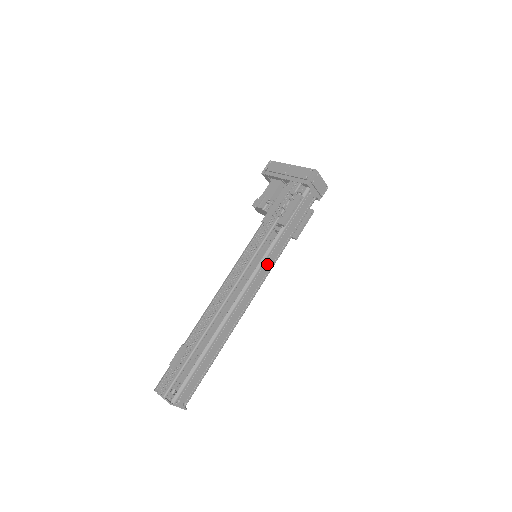
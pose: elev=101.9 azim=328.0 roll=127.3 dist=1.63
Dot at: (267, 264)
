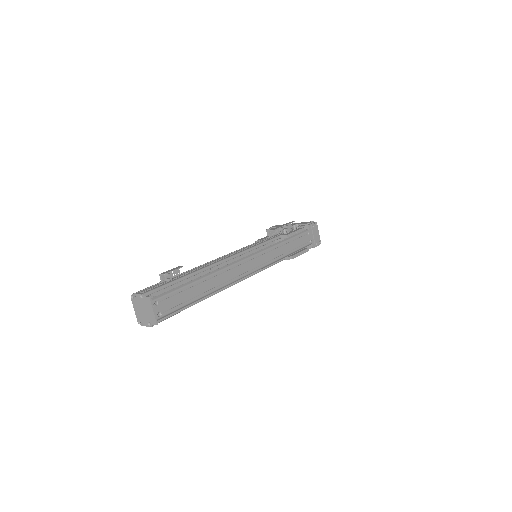
Dot at: (267, 255)
